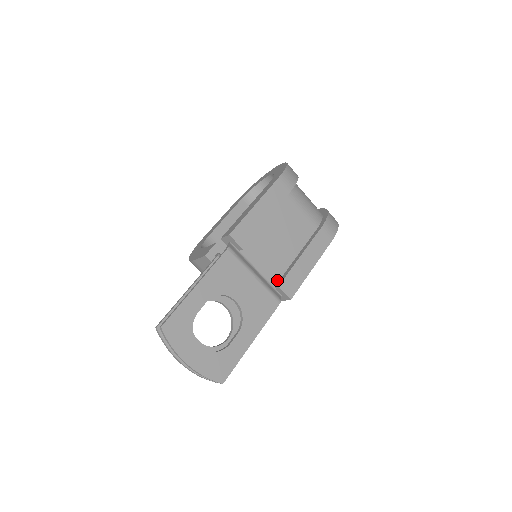
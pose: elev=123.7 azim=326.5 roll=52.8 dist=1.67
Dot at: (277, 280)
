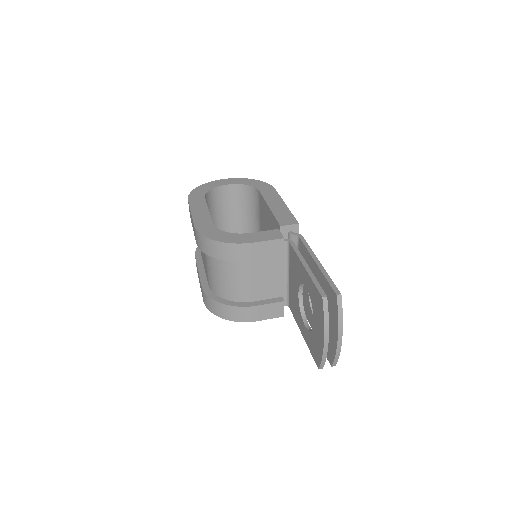
Dot at: occluded
